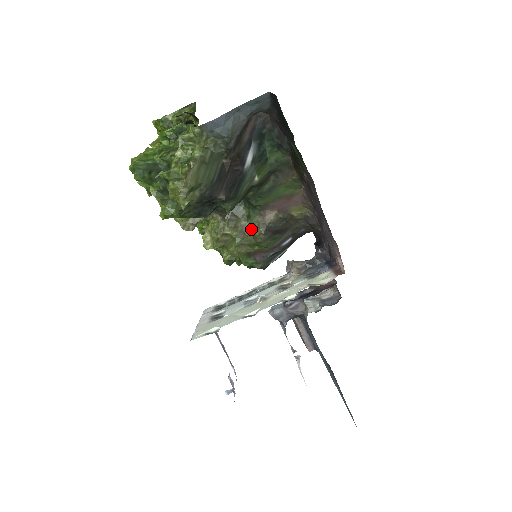
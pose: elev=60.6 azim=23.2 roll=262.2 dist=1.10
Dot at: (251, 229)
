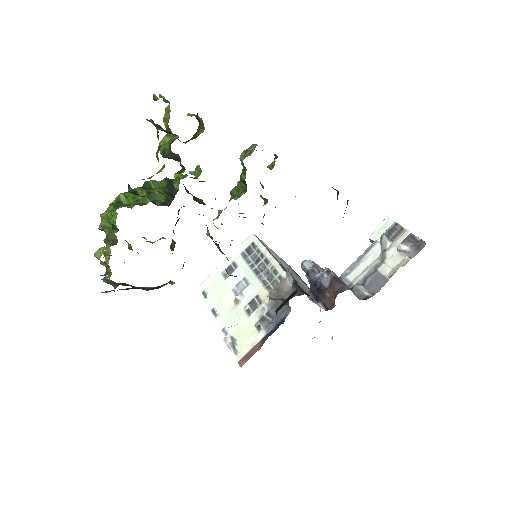
Dot at: occluded
